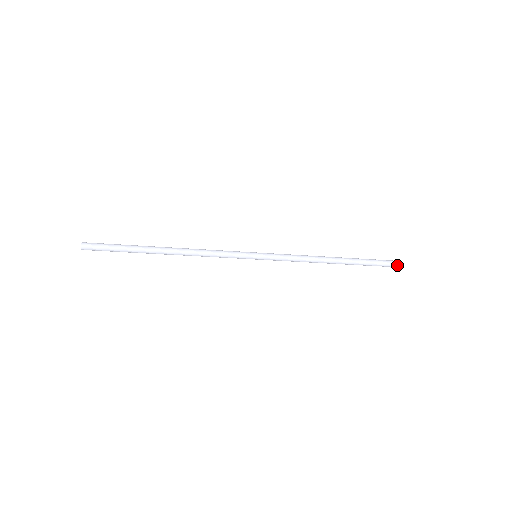
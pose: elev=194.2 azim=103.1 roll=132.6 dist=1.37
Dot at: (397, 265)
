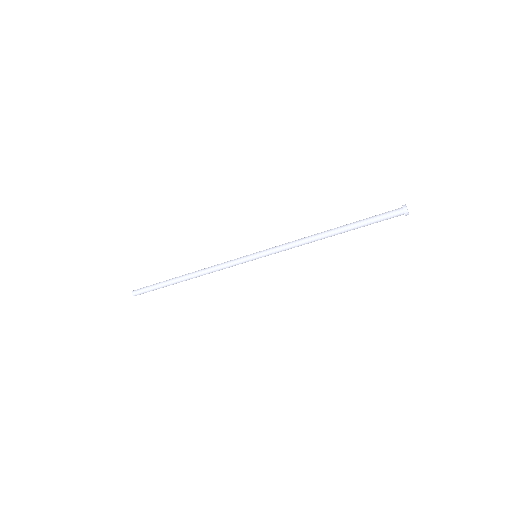
Dot at: (402, 212)
